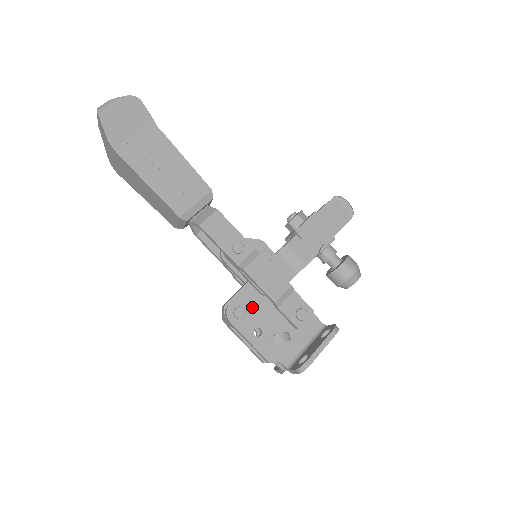
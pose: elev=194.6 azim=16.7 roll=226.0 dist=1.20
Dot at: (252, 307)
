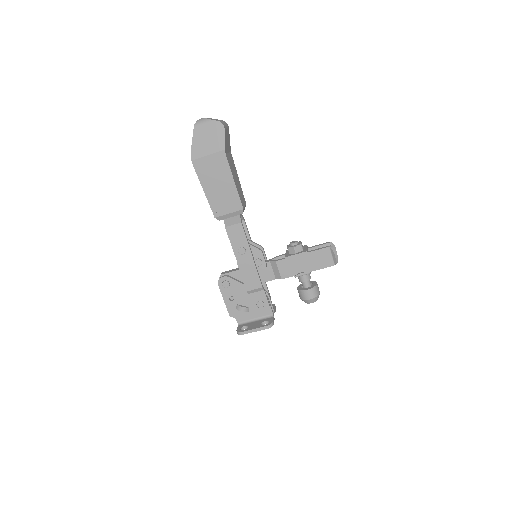
Dot at: (235, 285)
